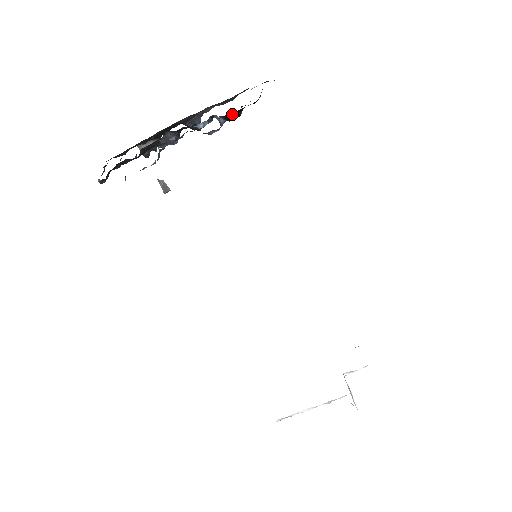
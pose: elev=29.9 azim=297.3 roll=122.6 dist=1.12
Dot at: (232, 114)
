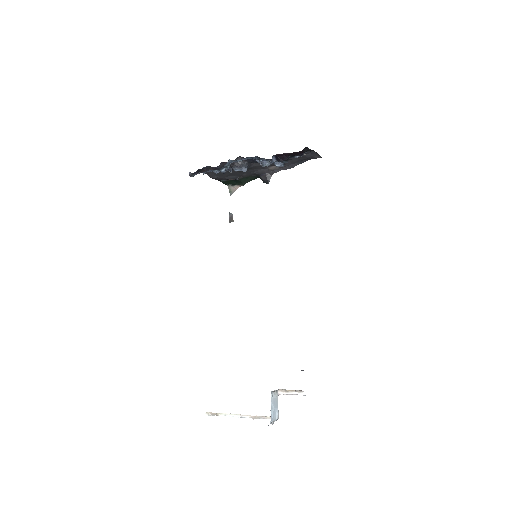
Dot at: (281, 156)
